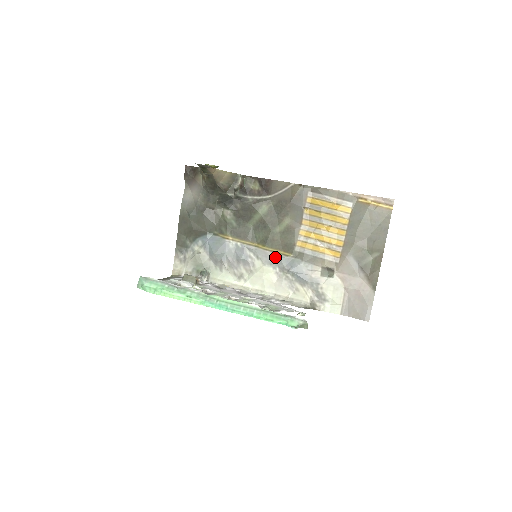
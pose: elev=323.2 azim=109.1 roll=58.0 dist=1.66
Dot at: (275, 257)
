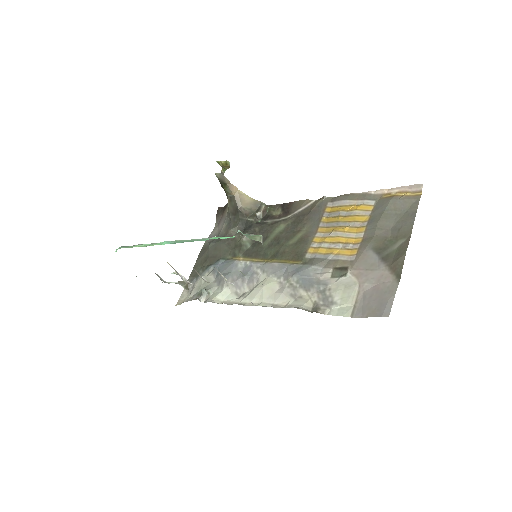
Dot at: (282, 266)
